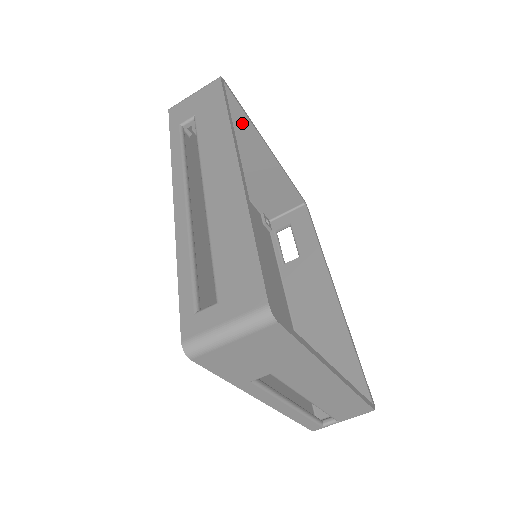
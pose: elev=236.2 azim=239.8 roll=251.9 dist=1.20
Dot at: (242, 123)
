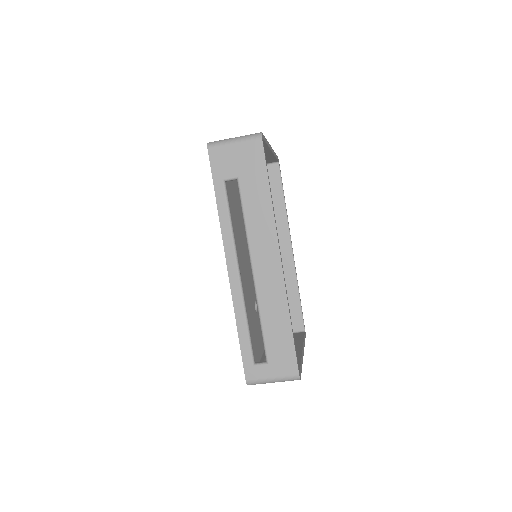
Dot at: occluded
